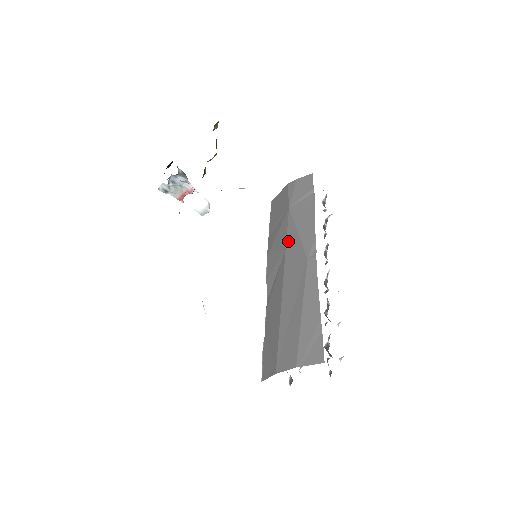
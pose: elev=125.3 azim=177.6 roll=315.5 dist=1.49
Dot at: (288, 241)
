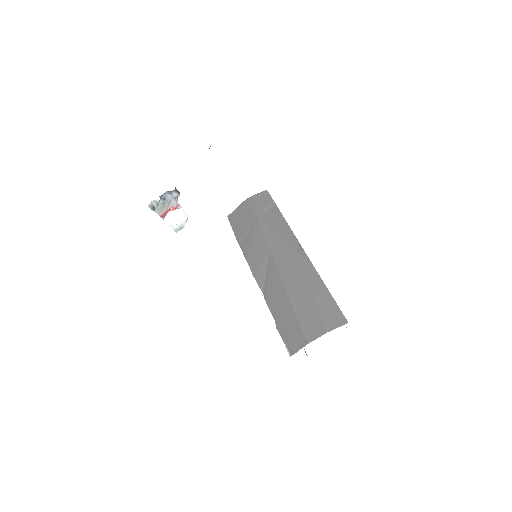
Dot at: (270, 243)
